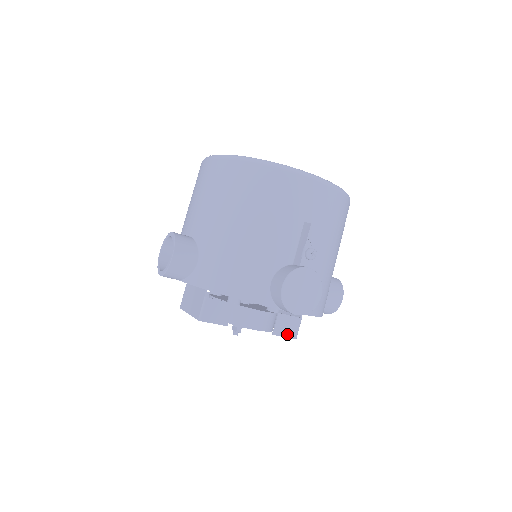
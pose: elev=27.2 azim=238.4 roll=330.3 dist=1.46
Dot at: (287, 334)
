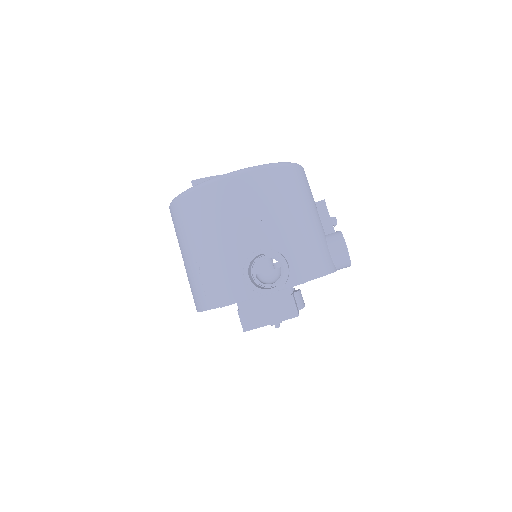
Dot at: occluded
